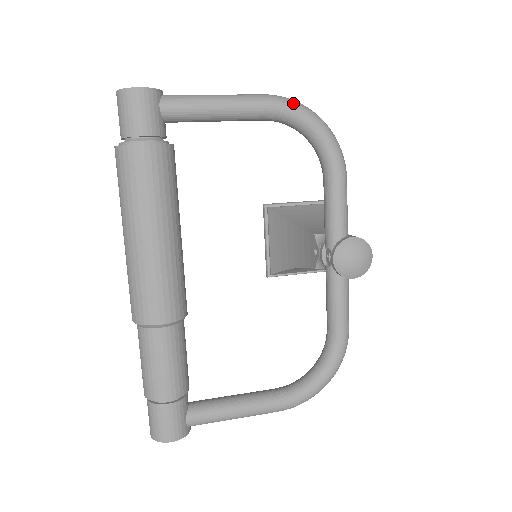
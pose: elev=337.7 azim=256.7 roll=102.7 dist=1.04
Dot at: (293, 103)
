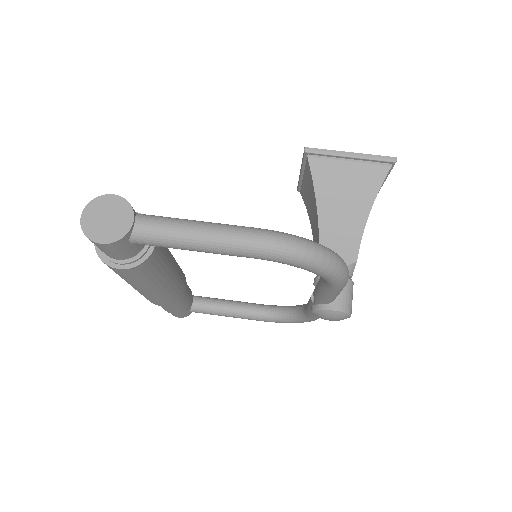
Dot at: (290, 259)
